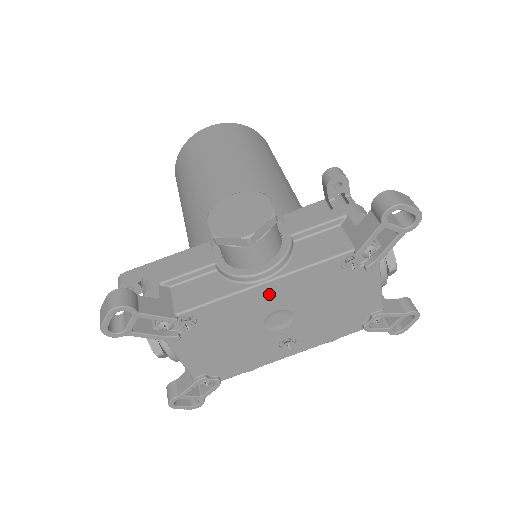
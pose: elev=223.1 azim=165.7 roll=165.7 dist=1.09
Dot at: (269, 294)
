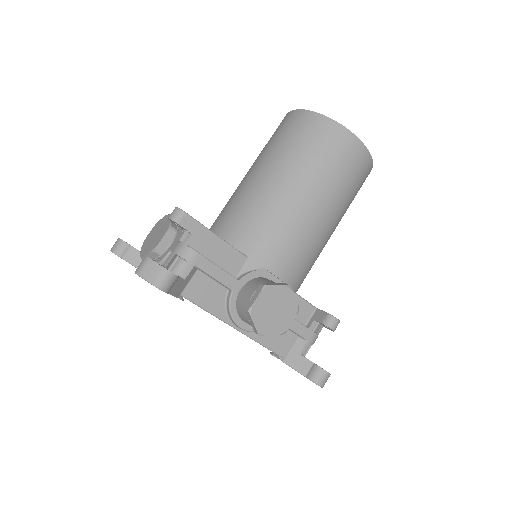
Dot at: occluded
